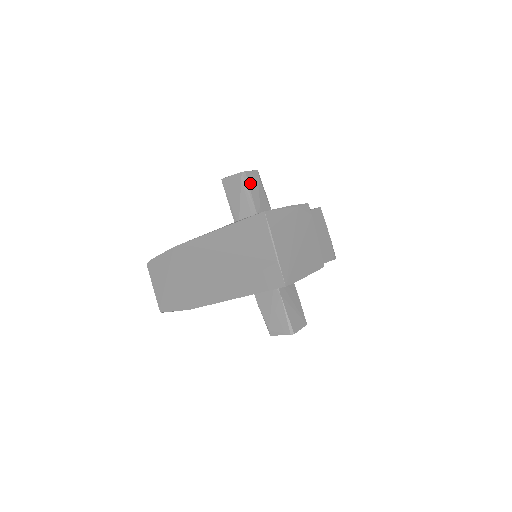
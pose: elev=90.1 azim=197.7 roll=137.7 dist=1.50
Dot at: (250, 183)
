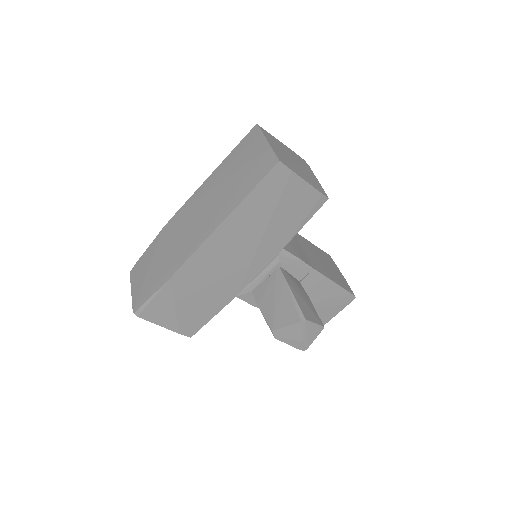
Dot at: occluded
